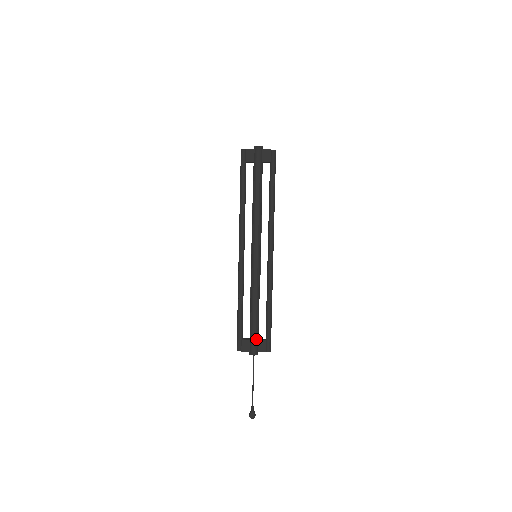
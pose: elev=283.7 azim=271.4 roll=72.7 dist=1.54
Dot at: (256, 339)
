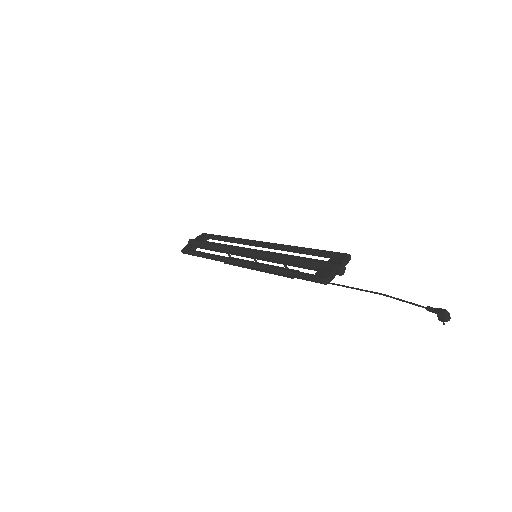
Dot at: (325, 261)
